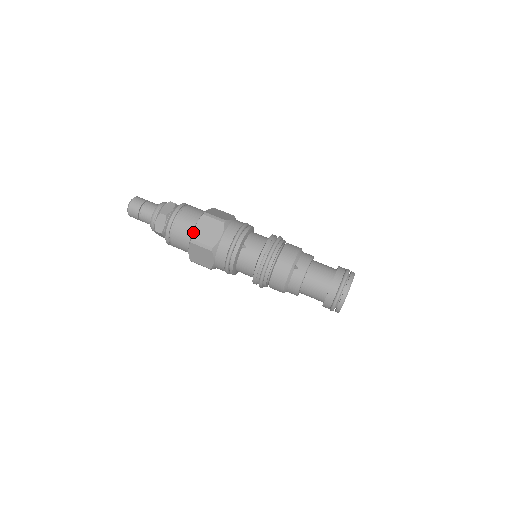
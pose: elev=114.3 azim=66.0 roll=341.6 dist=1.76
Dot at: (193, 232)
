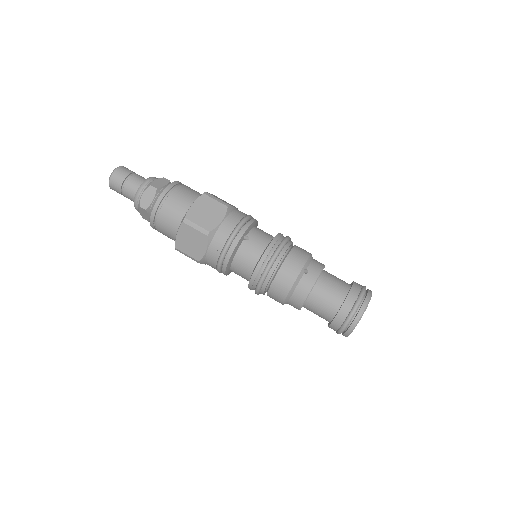
Dot at: (188, 210)
